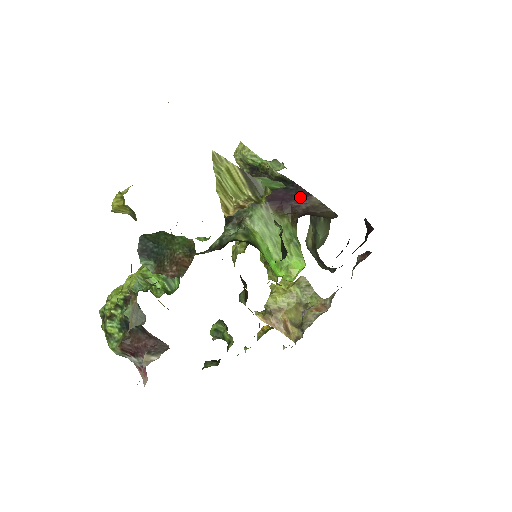
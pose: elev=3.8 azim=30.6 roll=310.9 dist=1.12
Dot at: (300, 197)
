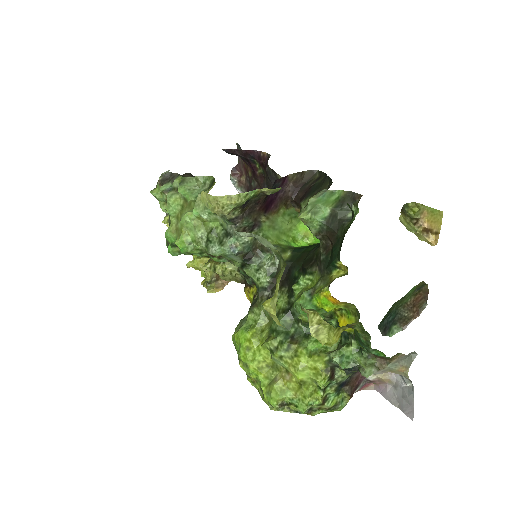
Dot at: (282, 185)
